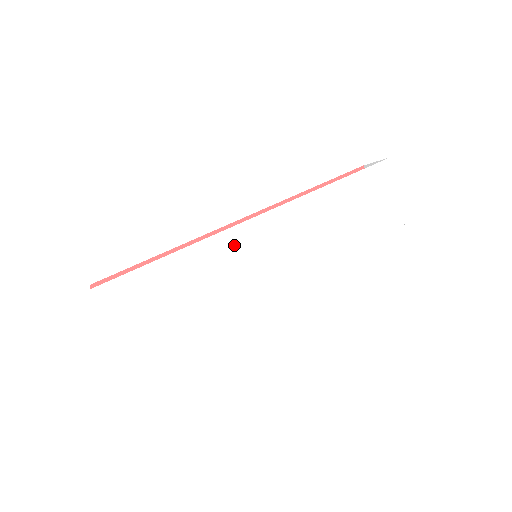
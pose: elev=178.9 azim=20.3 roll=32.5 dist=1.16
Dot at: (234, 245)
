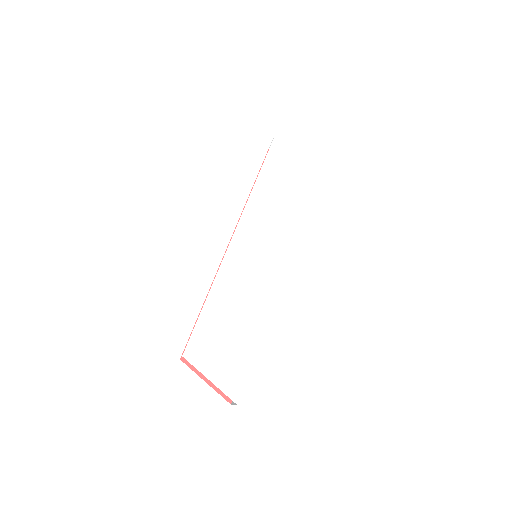
Dot at: (237, 260)
